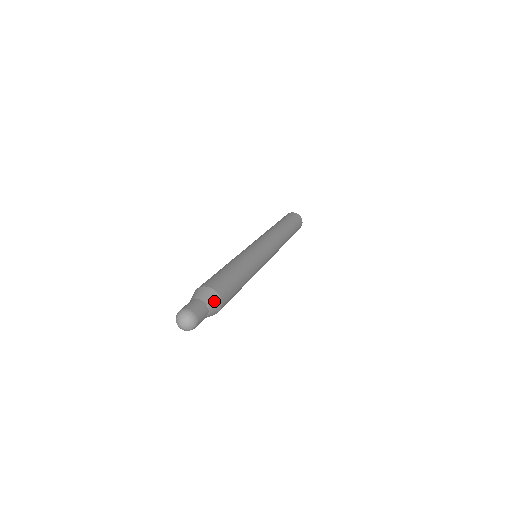
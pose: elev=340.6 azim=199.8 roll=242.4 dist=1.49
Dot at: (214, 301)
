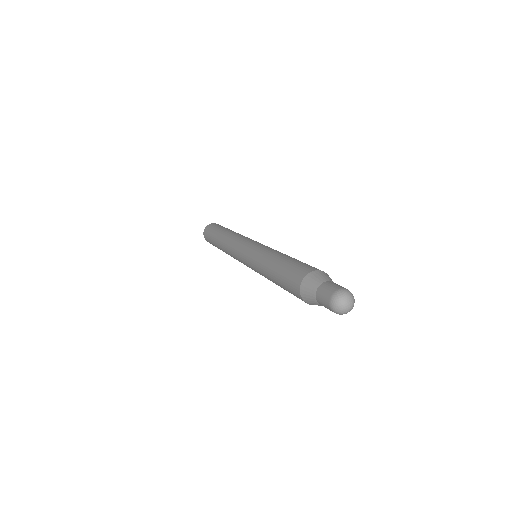
Dot at: (324, 276)
